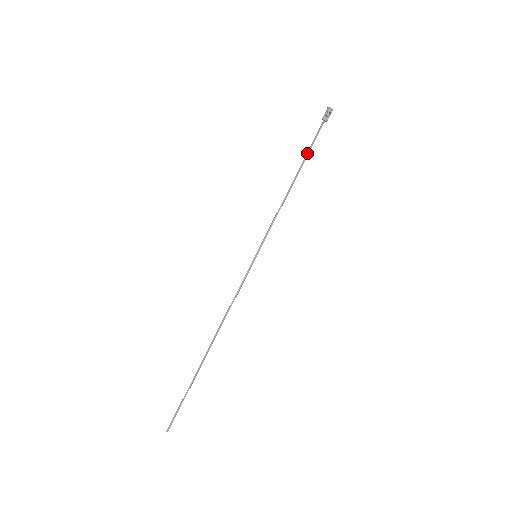
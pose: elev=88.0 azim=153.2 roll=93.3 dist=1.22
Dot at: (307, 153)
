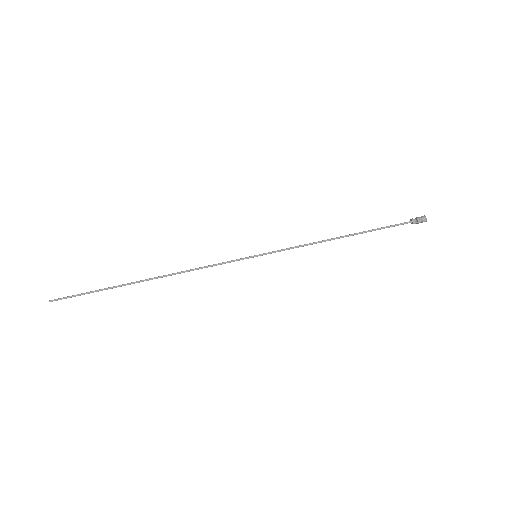
Dot at: (374, 229)
